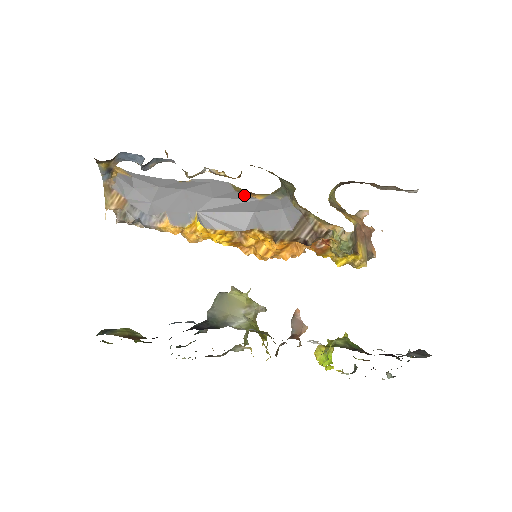
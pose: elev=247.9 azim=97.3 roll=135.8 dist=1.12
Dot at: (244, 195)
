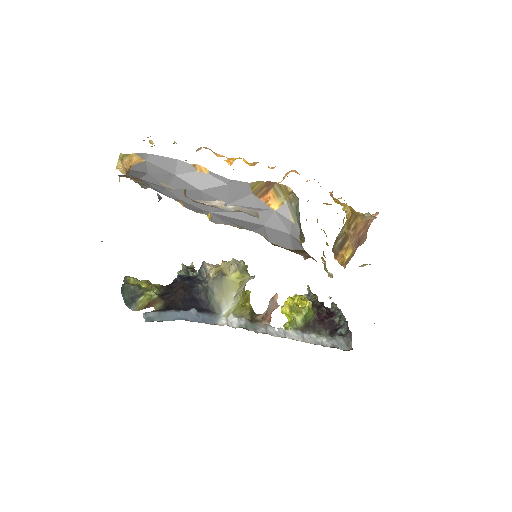
Dot at: (260, 202)
